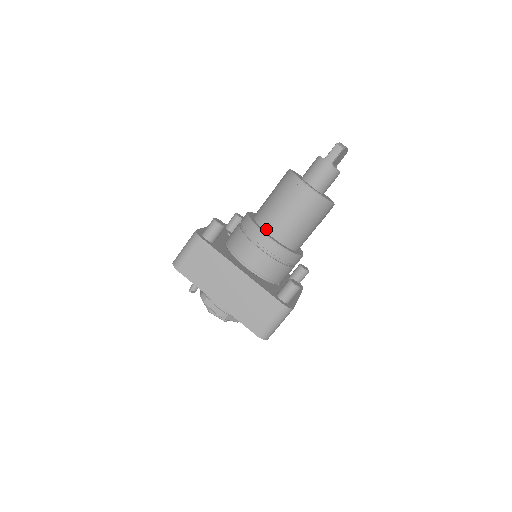
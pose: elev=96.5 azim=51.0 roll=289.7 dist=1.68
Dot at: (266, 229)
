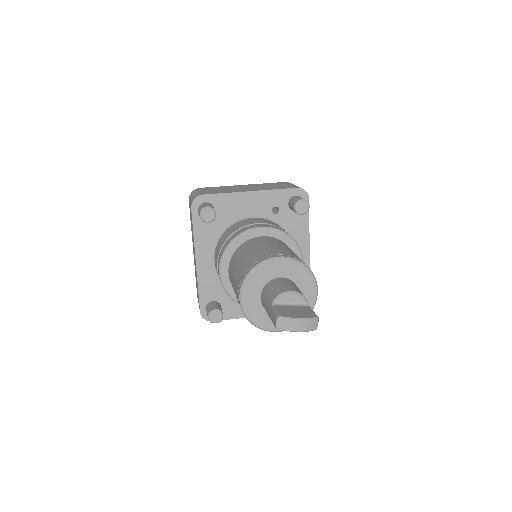
Dot at: (229, 264)
